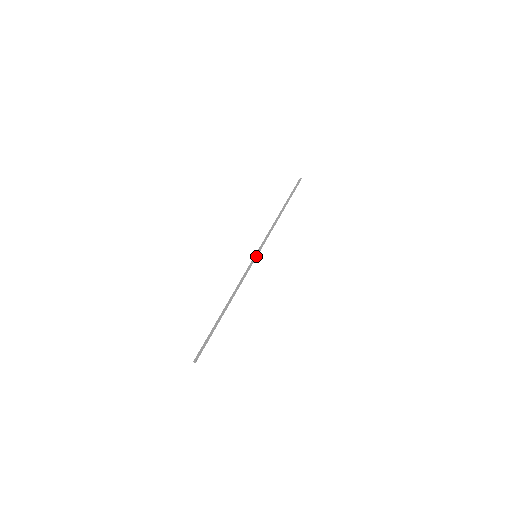
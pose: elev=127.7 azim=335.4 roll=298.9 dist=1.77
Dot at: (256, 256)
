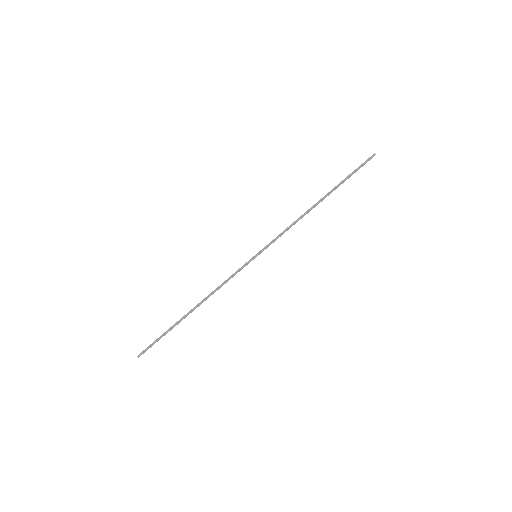
Dot at: occluded
